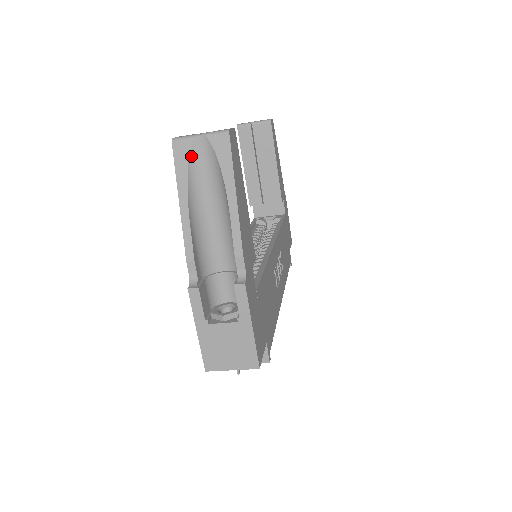
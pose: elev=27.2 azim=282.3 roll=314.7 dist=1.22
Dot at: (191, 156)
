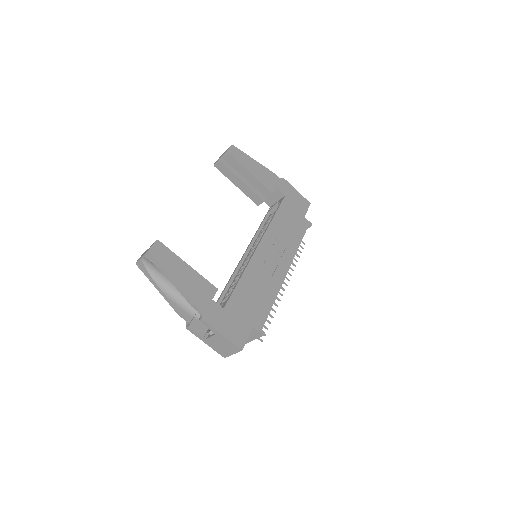
Dot at: (147, 268)
